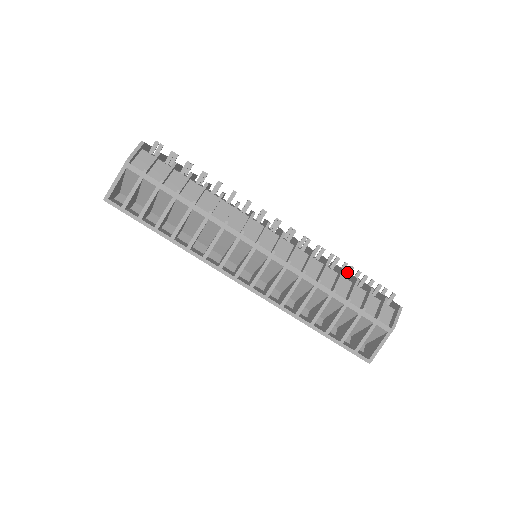
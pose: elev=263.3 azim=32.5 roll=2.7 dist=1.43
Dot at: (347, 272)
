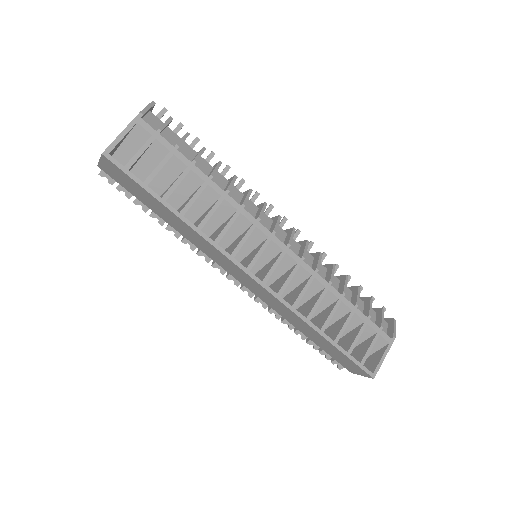
Dot at: occluded
